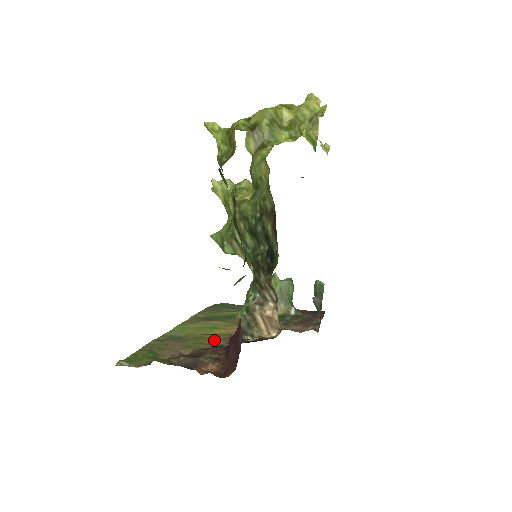
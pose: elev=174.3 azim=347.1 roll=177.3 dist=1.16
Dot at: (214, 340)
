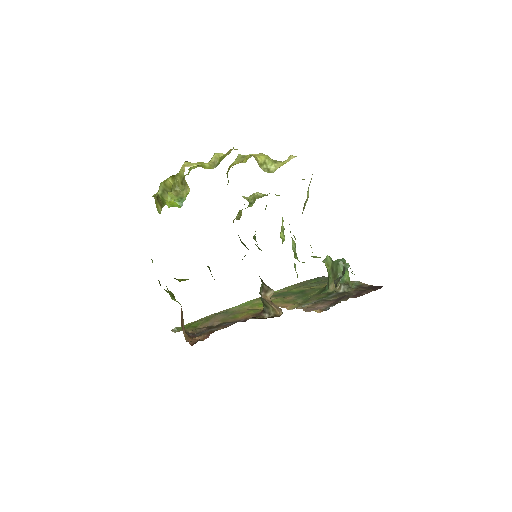
Dot at: (245, 315)
